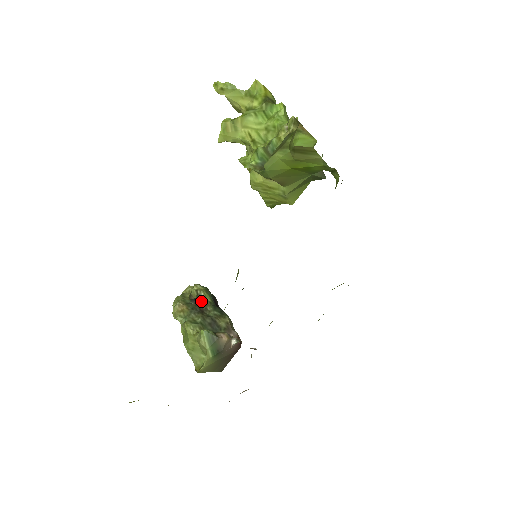
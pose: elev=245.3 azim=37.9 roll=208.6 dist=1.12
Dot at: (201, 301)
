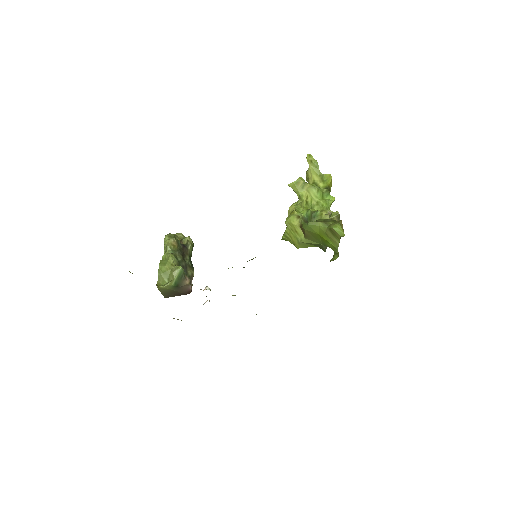
Dot at: (186, 249)
